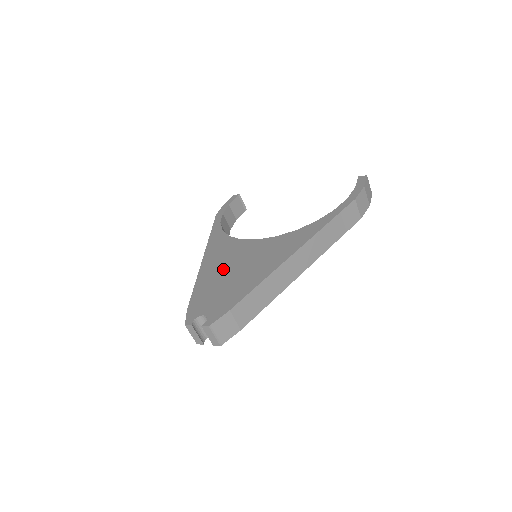
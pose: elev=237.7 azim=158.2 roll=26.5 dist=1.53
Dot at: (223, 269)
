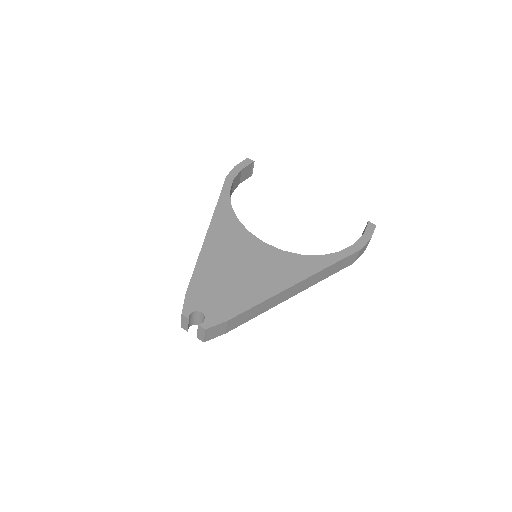
Dot at: (226, 262)
